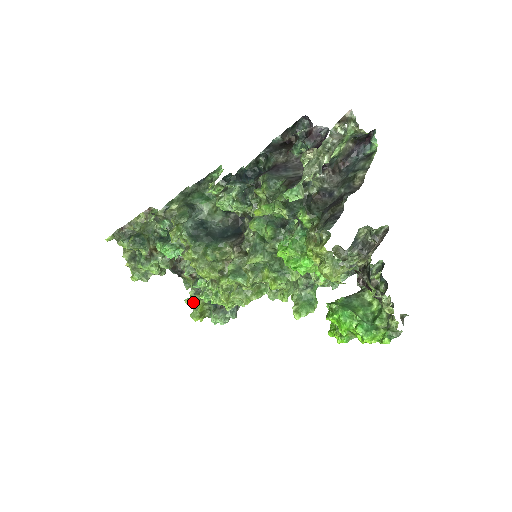
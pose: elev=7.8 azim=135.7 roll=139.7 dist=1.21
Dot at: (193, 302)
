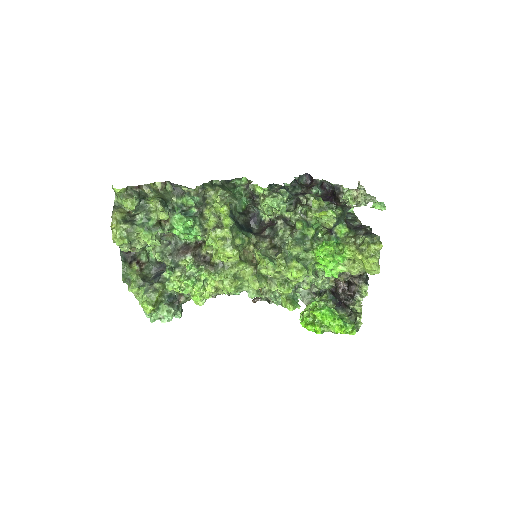
Dot at: (147, 291)
